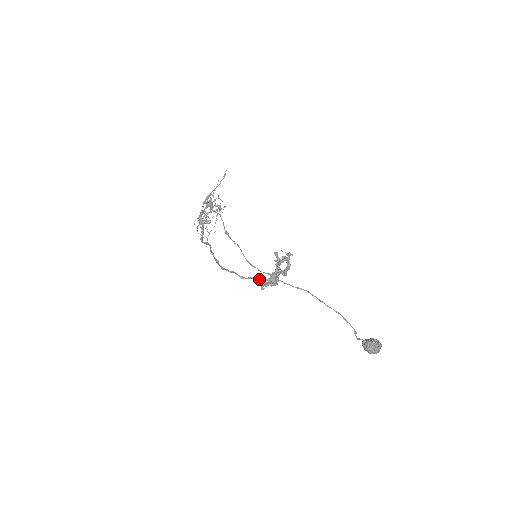
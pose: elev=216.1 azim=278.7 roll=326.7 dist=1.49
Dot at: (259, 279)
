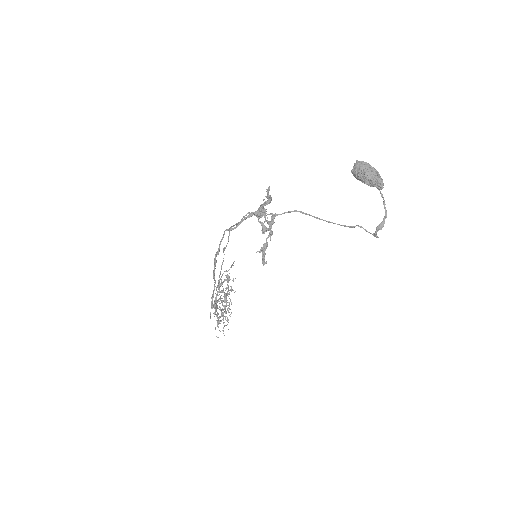
Dot at: (245, 218)
